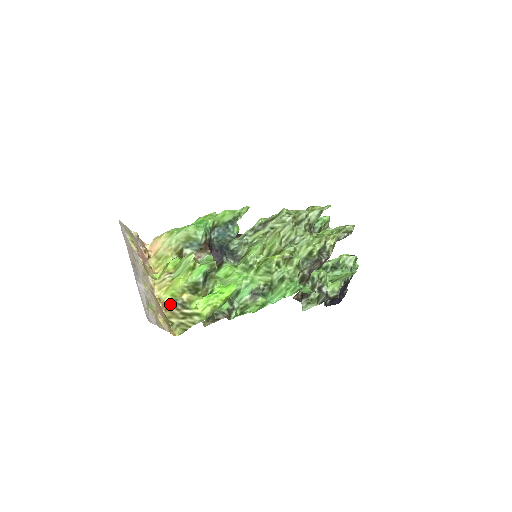
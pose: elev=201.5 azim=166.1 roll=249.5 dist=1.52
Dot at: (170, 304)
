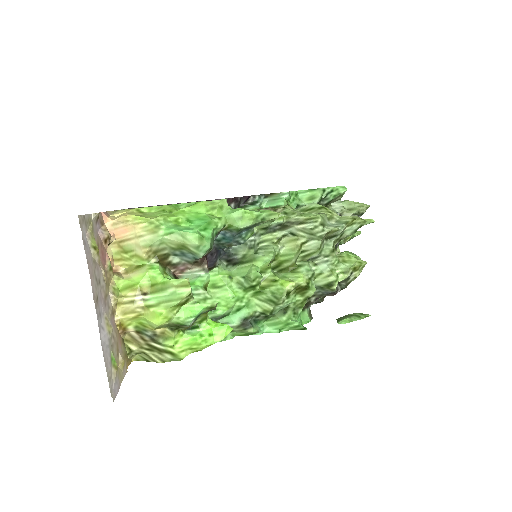
Dot at: (134, 331)
